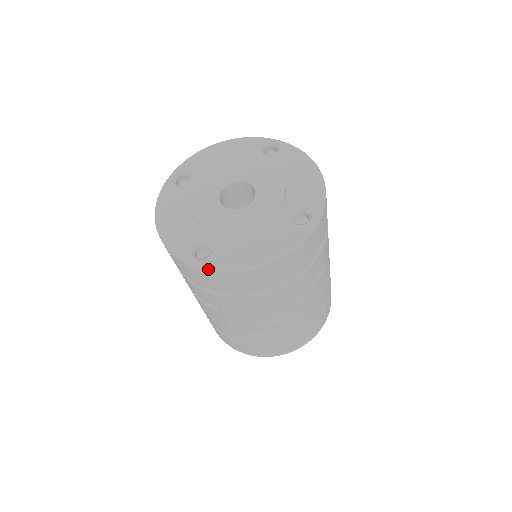
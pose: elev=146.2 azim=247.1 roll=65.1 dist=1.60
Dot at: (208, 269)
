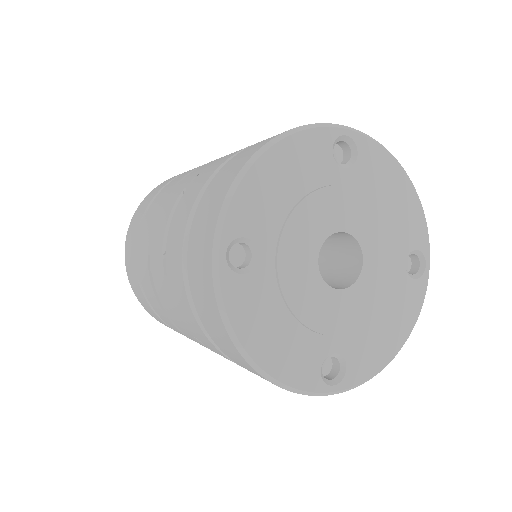
Dot at: occluded
